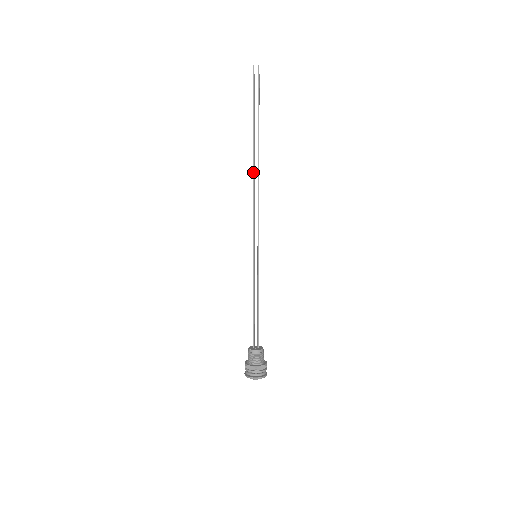
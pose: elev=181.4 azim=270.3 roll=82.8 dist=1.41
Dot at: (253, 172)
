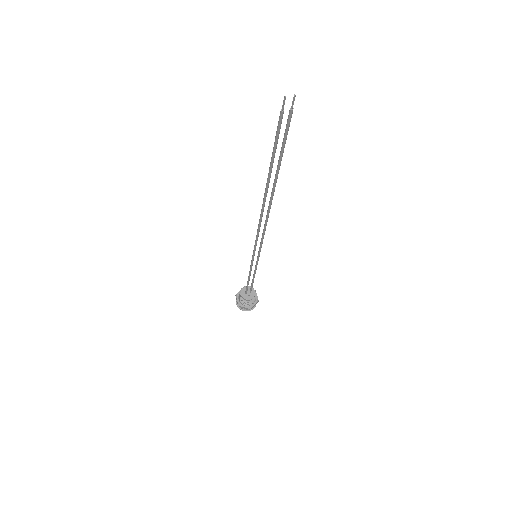
Dot at: (263, 208)
